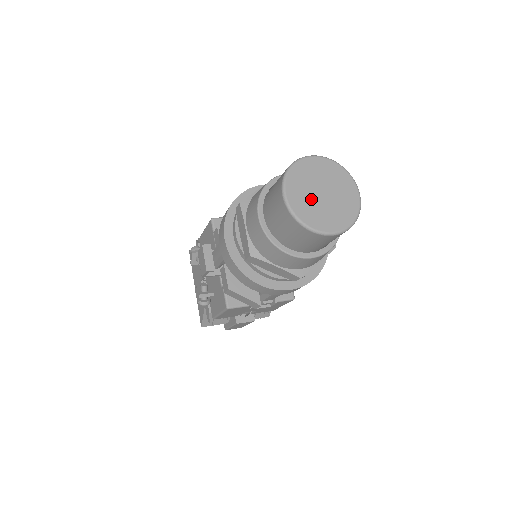
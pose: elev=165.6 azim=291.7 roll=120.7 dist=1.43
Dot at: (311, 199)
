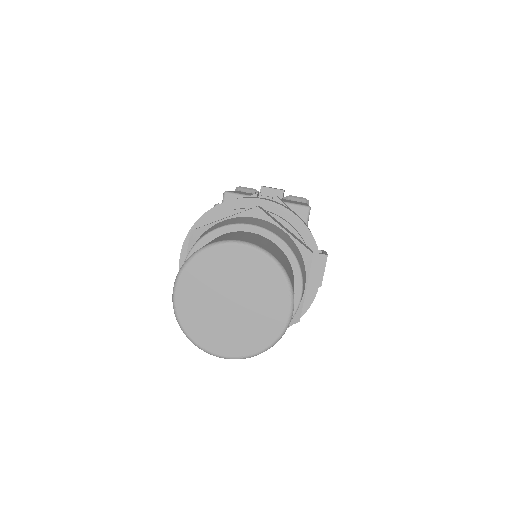
Dot at: (210, 305)
